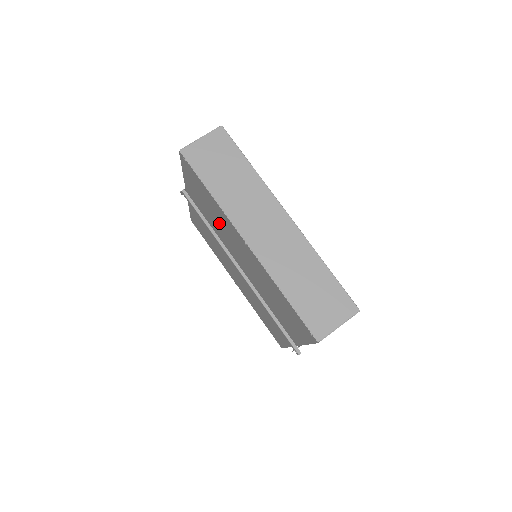
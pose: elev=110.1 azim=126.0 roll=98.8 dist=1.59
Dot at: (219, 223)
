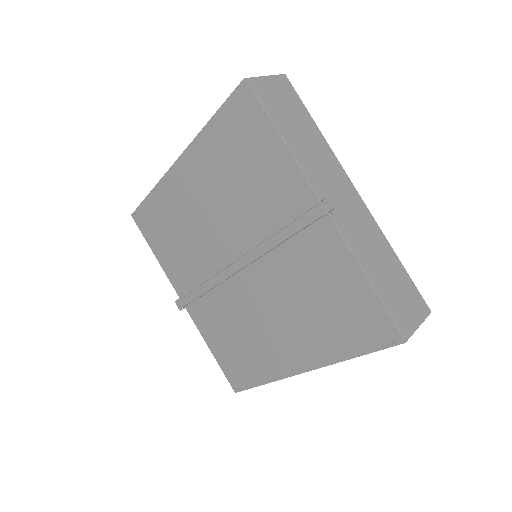
Dot at: (183, 228)
